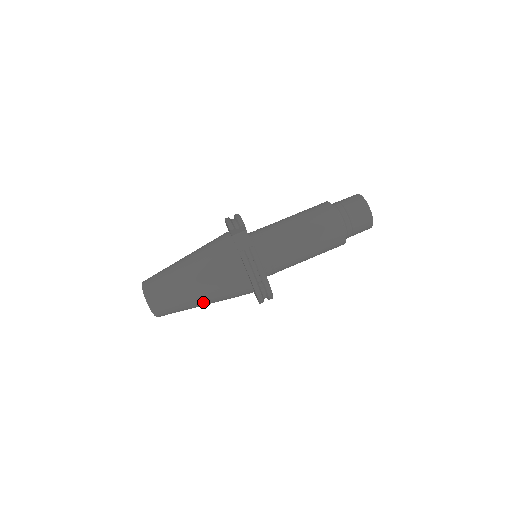
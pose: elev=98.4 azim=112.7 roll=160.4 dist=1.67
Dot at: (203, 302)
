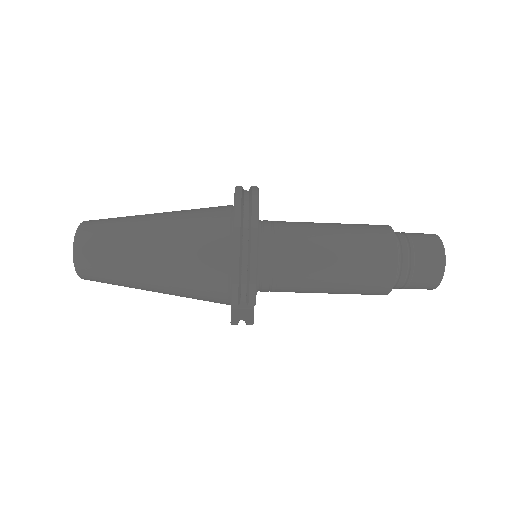
Dot at: occluded
